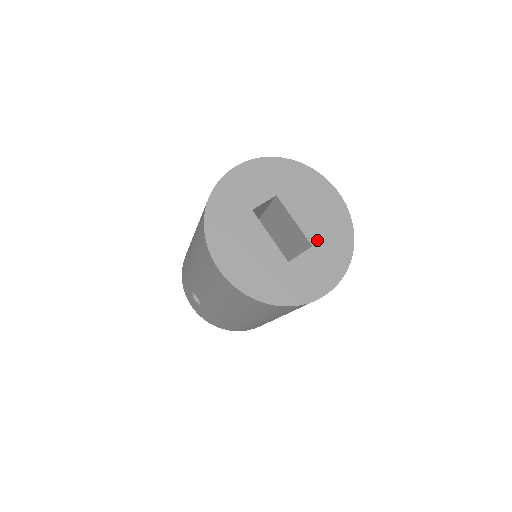
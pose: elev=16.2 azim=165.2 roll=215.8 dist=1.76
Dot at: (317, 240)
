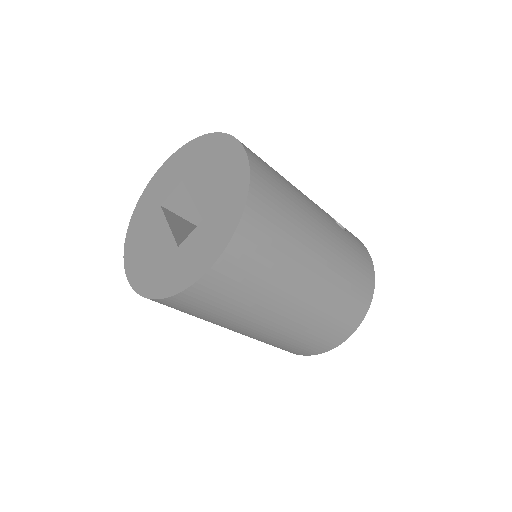
Dot at: (209, 210)
